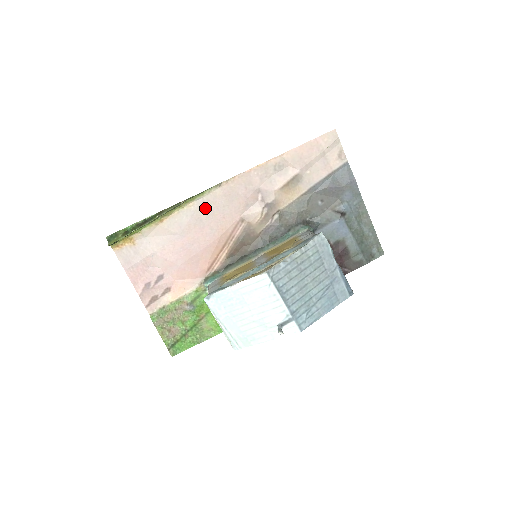
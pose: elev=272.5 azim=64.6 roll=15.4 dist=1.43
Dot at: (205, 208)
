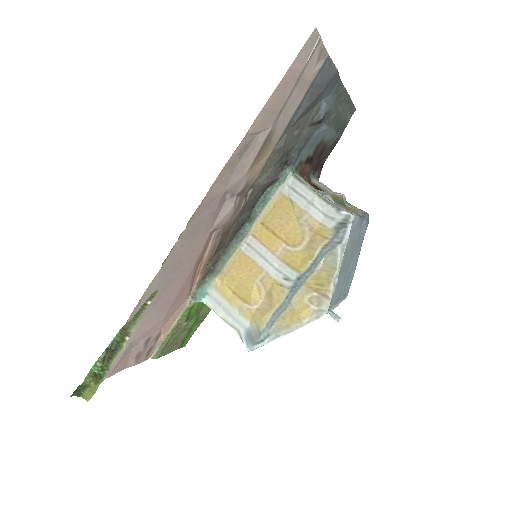
Dot at: (169, 269)
